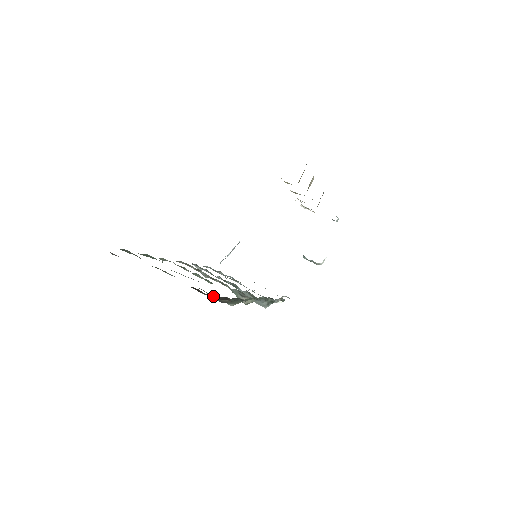
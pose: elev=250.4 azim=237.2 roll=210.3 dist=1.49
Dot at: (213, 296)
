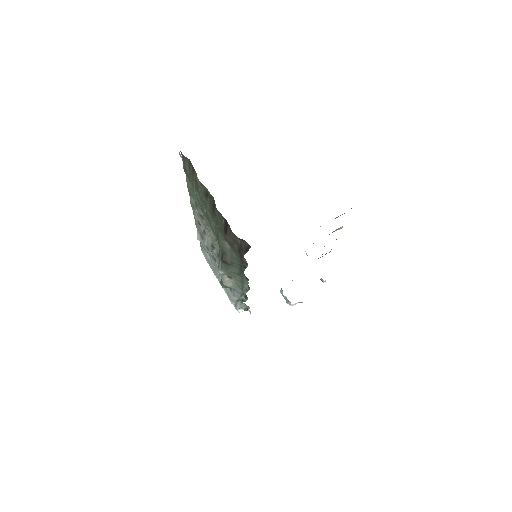
Dot at: (226, 246)
